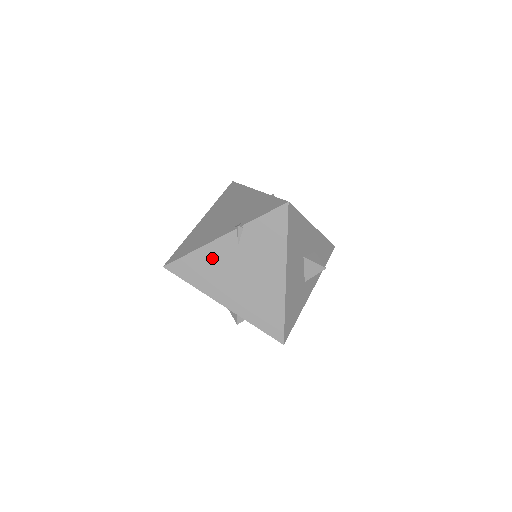
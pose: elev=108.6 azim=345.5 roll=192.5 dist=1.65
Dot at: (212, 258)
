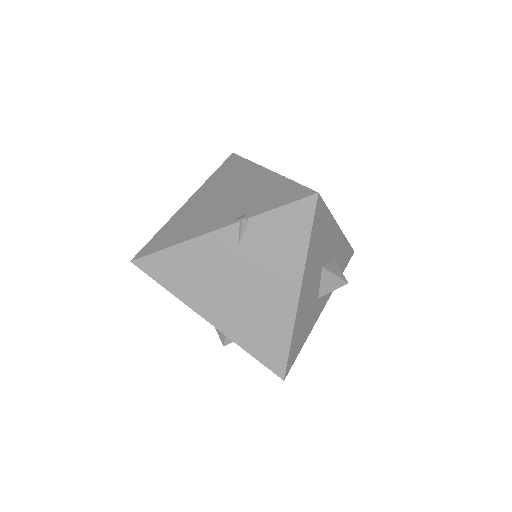
Dot at: (200, 257)
